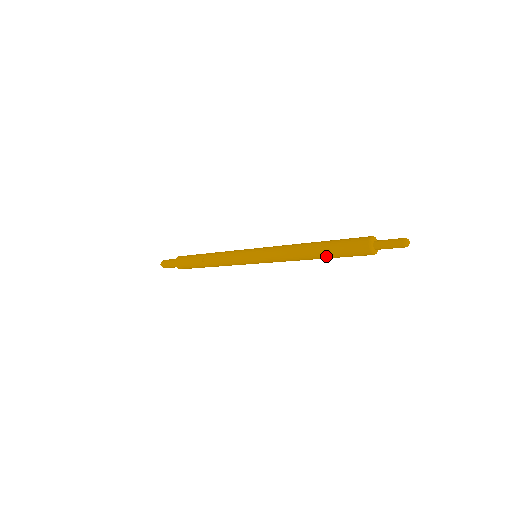
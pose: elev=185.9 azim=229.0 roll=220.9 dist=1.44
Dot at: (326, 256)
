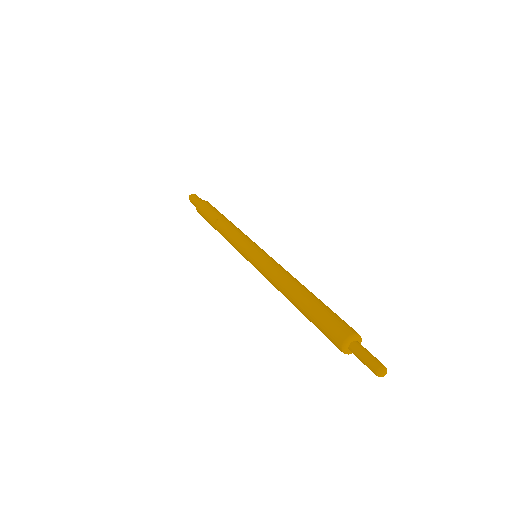
Dot at: occluded
